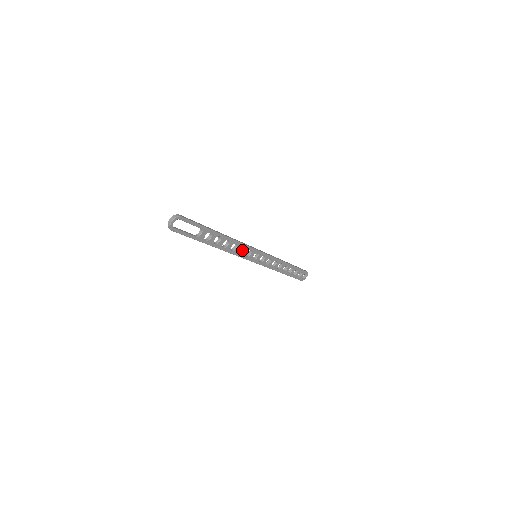
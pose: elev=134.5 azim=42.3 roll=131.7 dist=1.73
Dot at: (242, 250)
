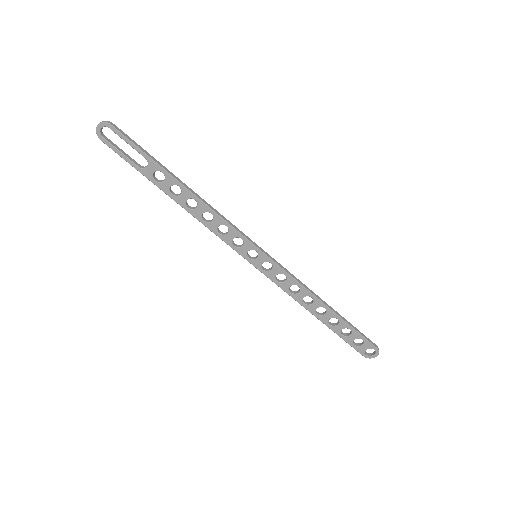
Dot at: (227, 232)
